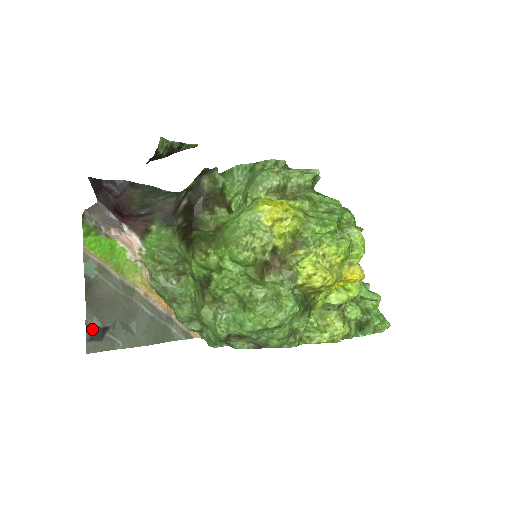
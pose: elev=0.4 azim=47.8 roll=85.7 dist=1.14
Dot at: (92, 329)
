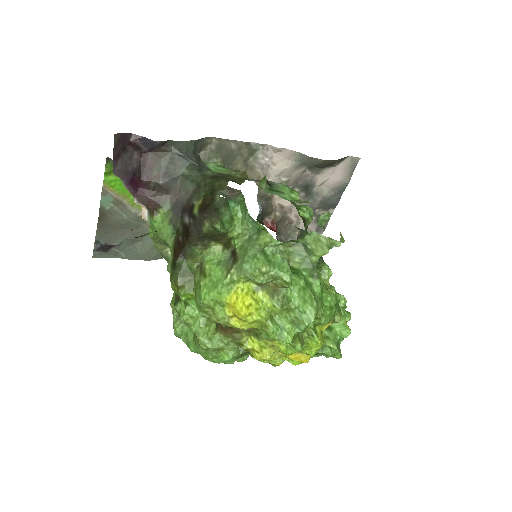
Dot at: (100, 244)
